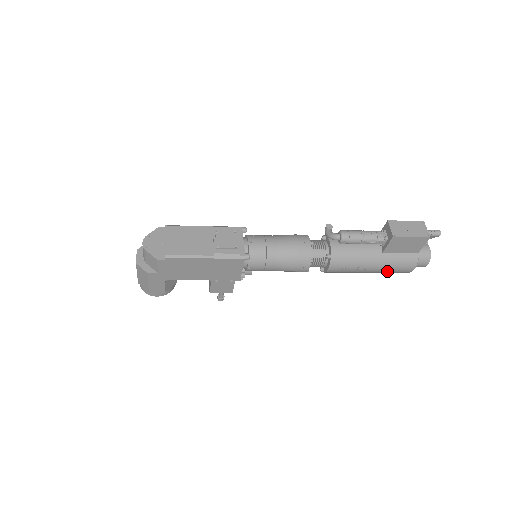
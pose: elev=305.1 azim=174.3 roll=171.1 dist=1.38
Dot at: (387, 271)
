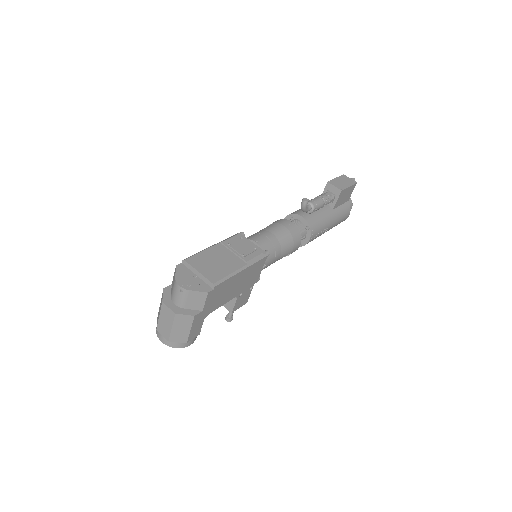
Dot at: (336, 225)
